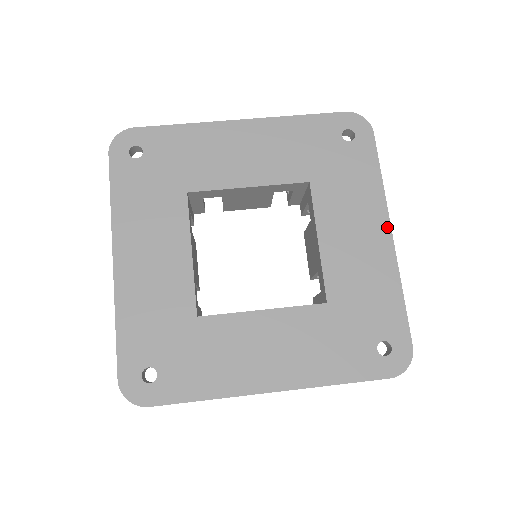
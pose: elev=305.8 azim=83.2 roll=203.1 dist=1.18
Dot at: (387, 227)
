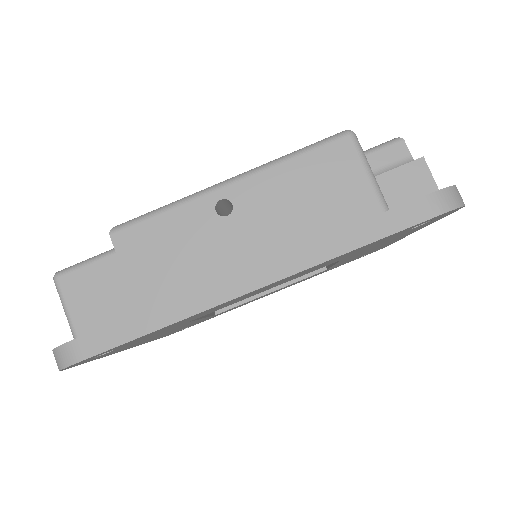
Dot at: occluded
